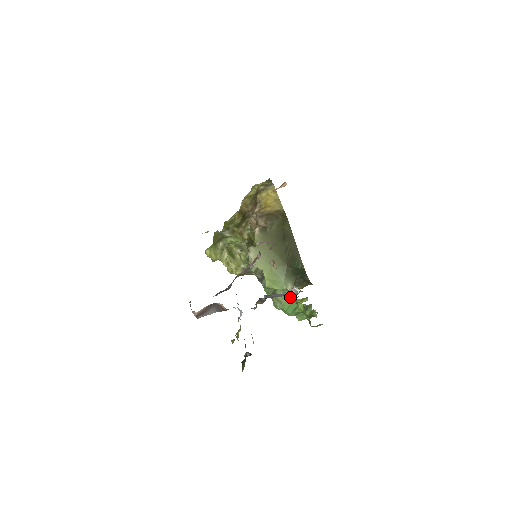
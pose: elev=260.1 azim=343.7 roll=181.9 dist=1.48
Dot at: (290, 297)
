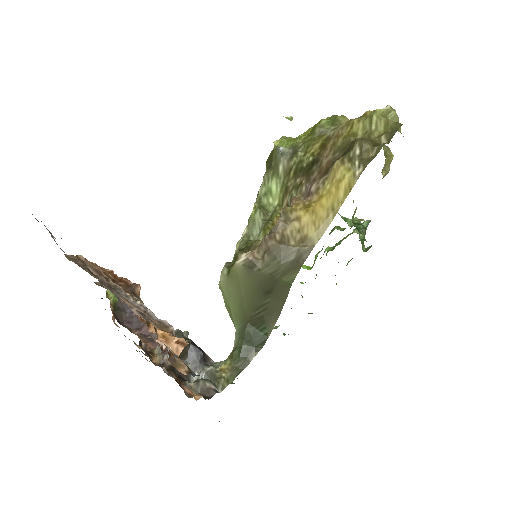
Dot at: occluded
